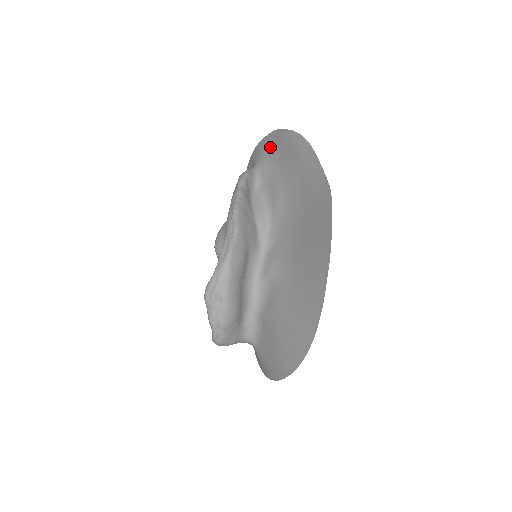
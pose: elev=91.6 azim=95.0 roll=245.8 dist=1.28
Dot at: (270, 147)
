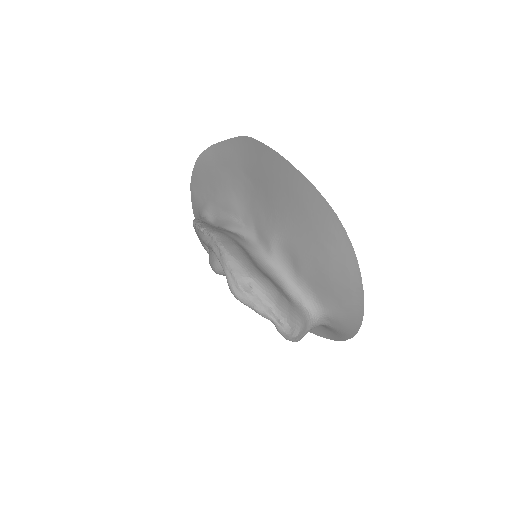
Dot at: (198, 194)
